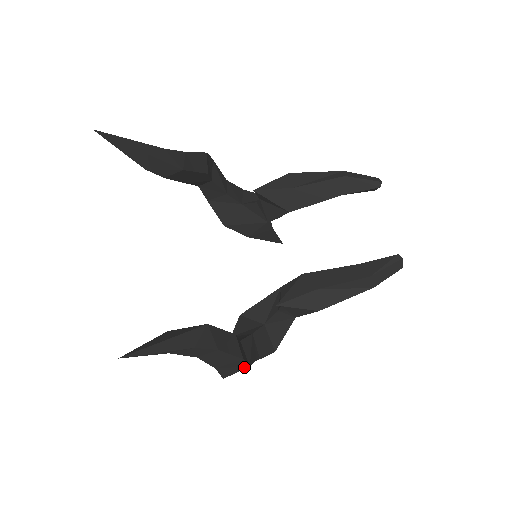
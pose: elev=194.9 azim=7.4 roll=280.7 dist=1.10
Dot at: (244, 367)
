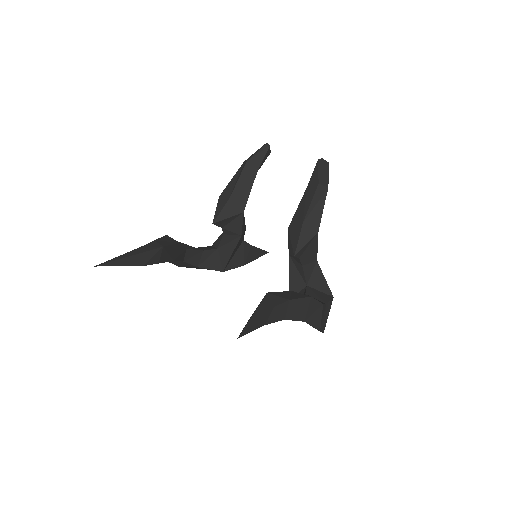
Dot at: (320, 308)
